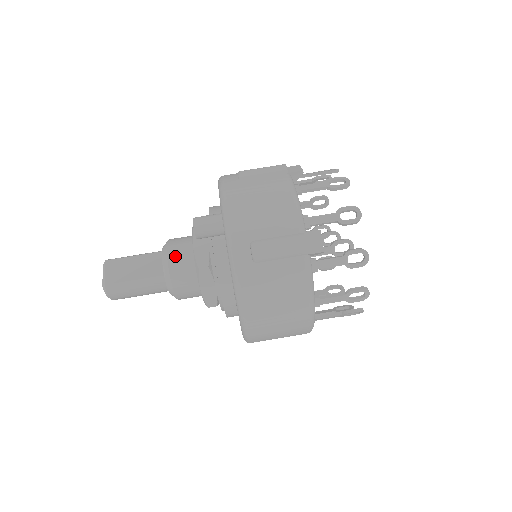
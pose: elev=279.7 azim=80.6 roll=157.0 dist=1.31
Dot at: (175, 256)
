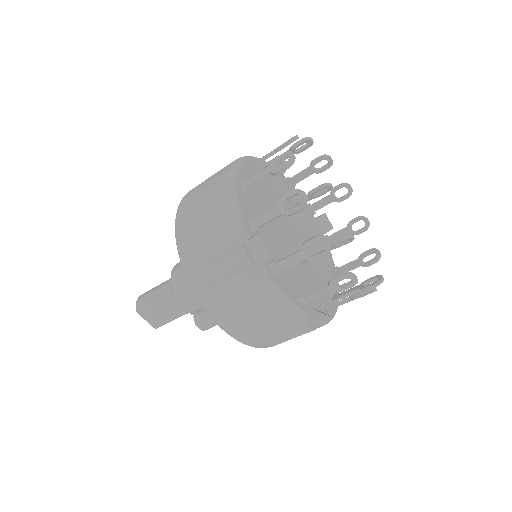
Dot at: (193, 310)
